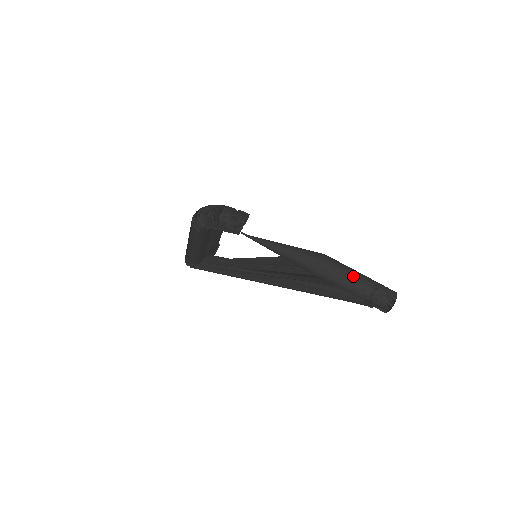
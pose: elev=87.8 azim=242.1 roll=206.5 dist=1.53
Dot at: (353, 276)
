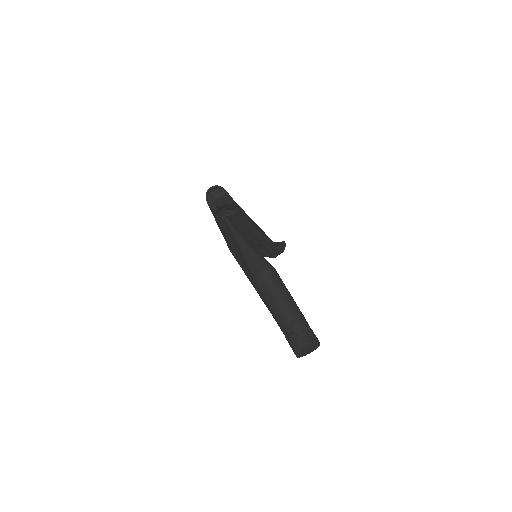
Dot at: (280, 300)
